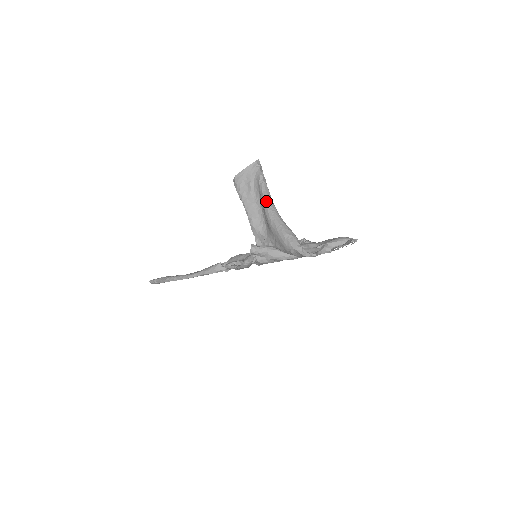
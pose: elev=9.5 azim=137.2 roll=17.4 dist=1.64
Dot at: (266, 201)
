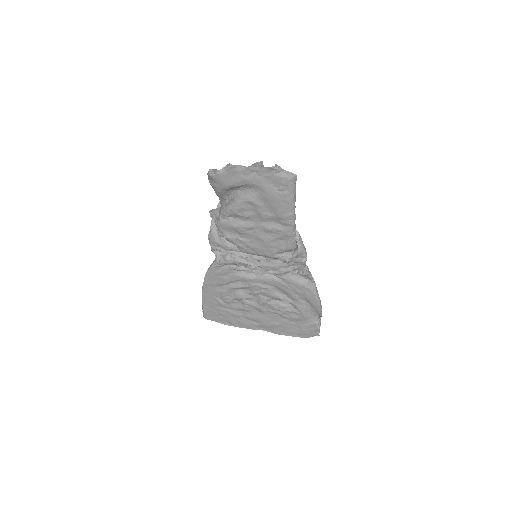
Dot at: occluded
